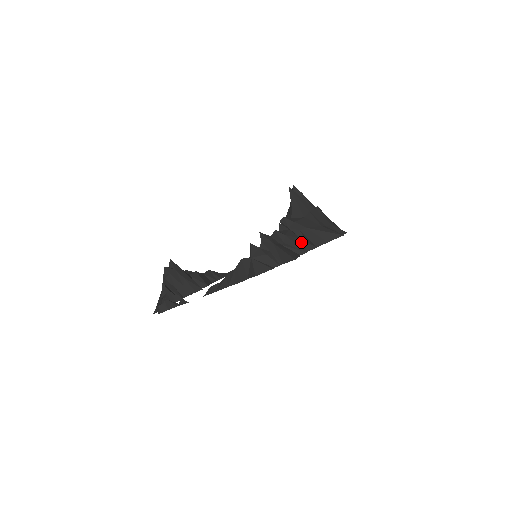
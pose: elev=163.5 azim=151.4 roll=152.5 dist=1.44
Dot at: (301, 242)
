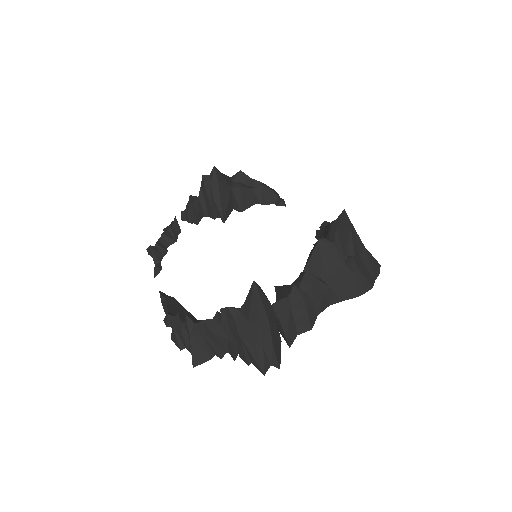
Dot at: (226, 343)
